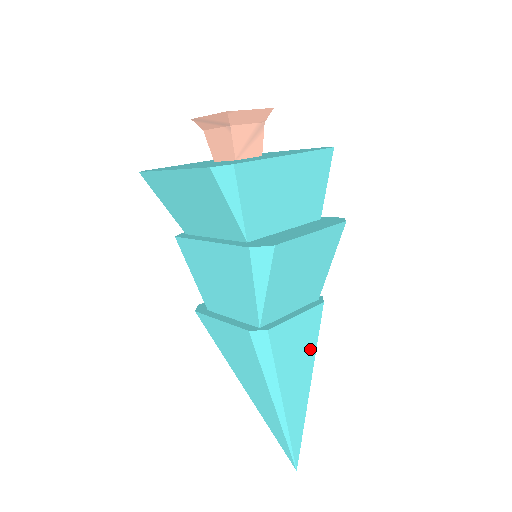
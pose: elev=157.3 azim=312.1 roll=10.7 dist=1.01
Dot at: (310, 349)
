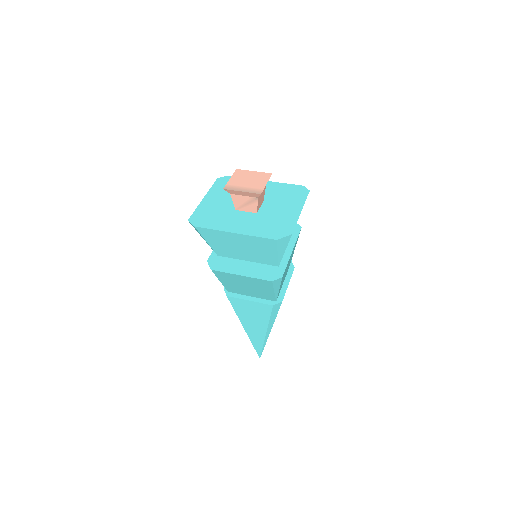
Dot at: (264, 319)
